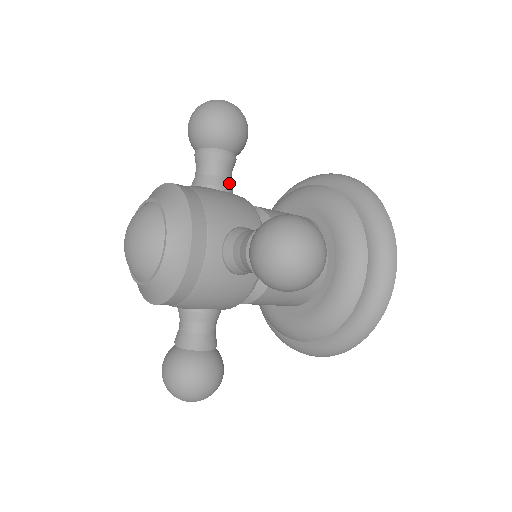
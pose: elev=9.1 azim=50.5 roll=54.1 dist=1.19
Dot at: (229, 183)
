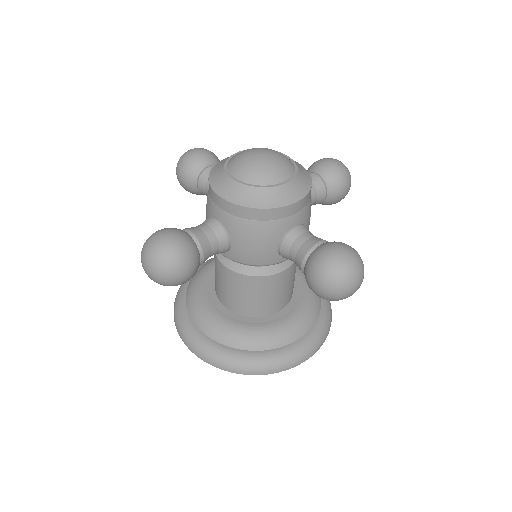
Dot at: occluded
